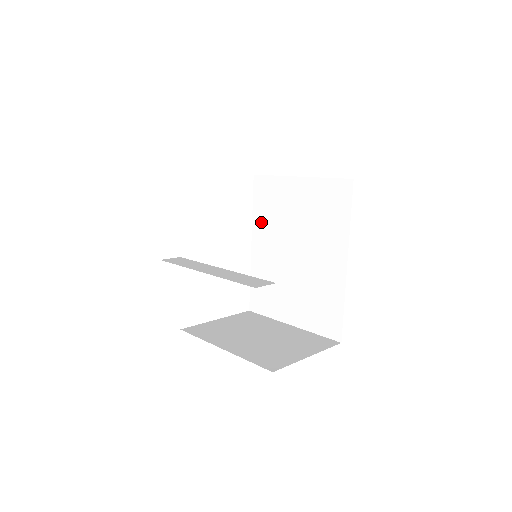
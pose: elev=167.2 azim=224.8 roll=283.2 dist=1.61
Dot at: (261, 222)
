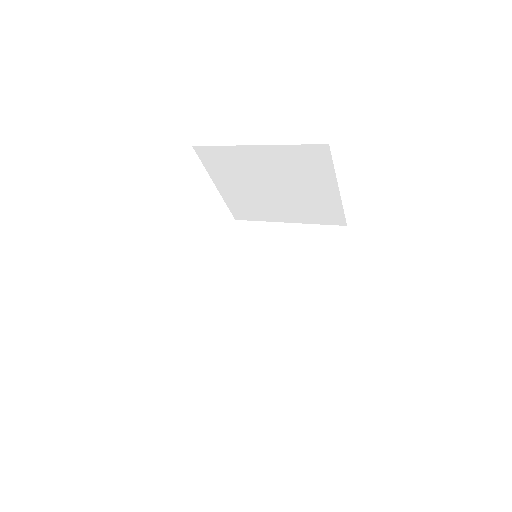
Dot at: (234, 259)
